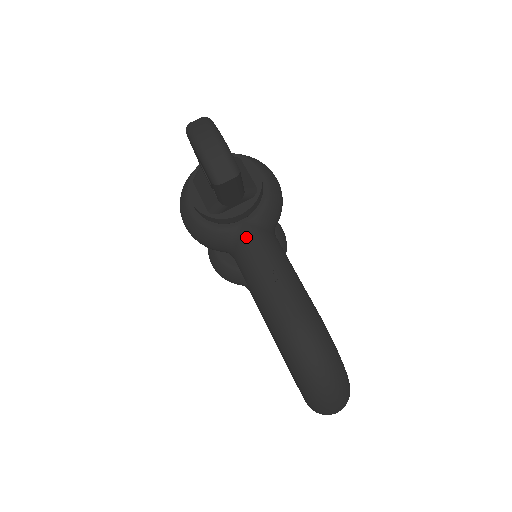
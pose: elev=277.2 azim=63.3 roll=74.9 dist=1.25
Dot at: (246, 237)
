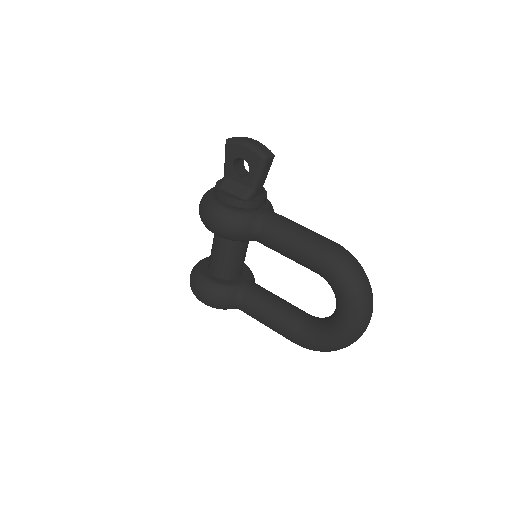
Dot at: (270, 214)
